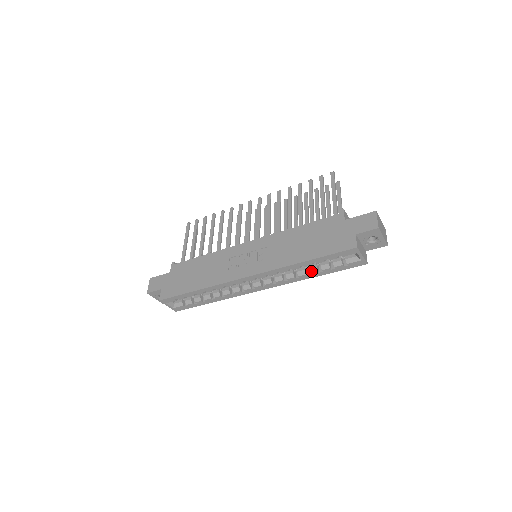
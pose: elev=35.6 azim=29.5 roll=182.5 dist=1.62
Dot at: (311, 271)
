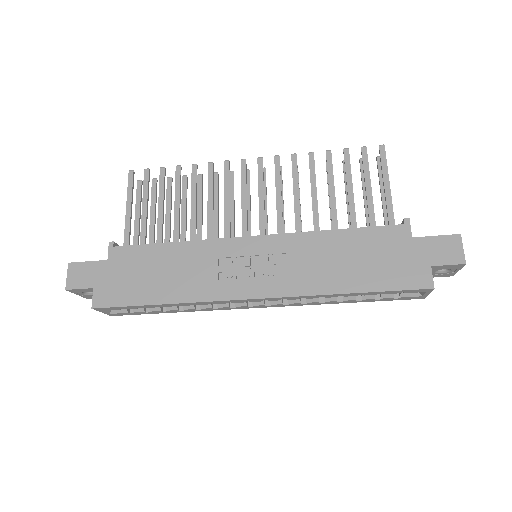
Dot at: (346, 298)
